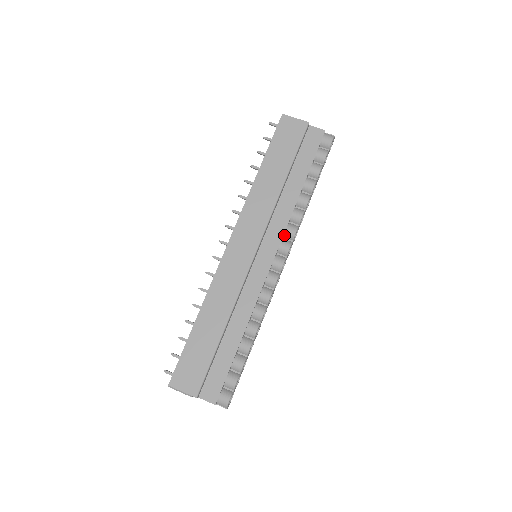
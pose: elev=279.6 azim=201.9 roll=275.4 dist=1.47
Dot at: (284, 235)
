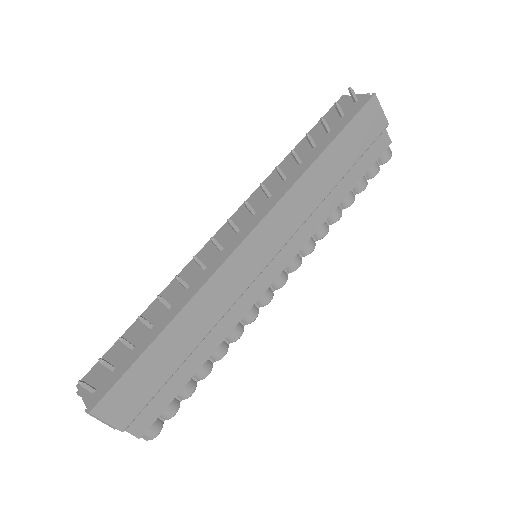
Dot at: (300, 248)
